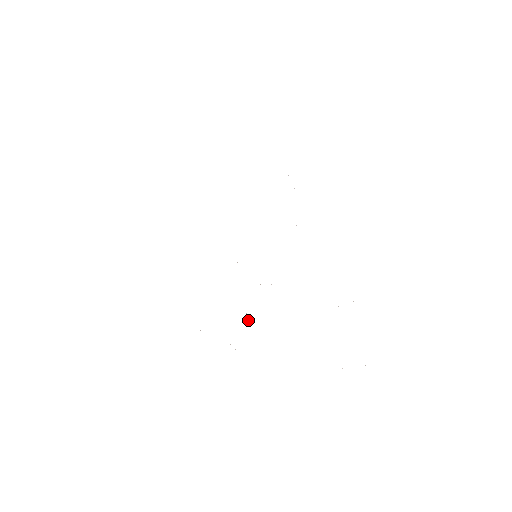
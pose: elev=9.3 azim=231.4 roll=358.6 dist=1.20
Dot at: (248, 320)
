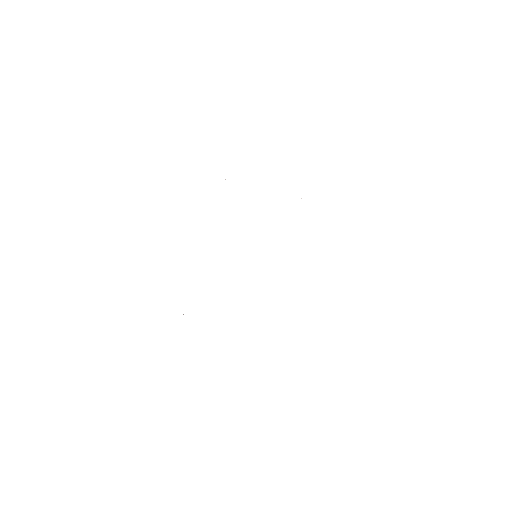
Dot at: occluded
